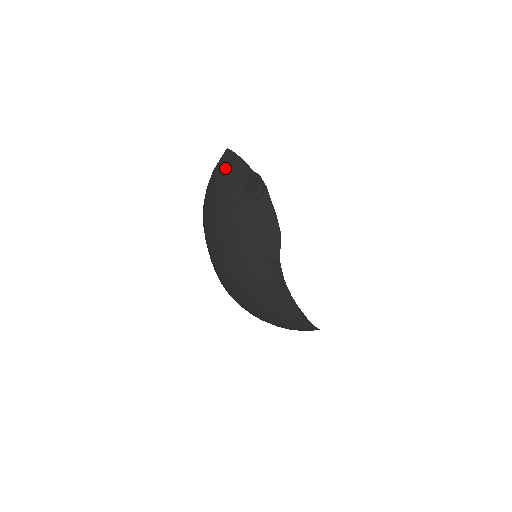
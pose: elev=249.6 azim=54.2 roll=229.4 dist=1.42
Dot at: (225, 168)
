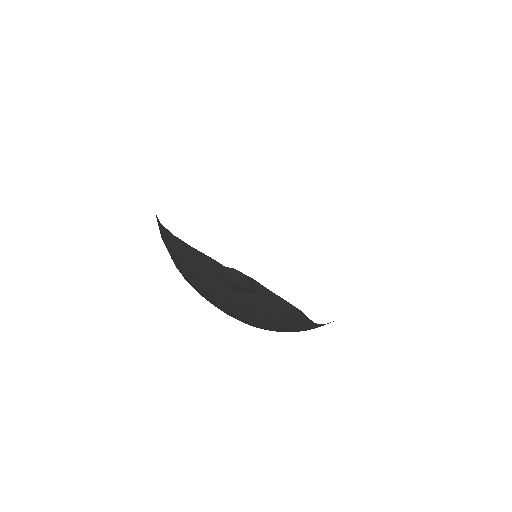
Dot at: (185, 259)
